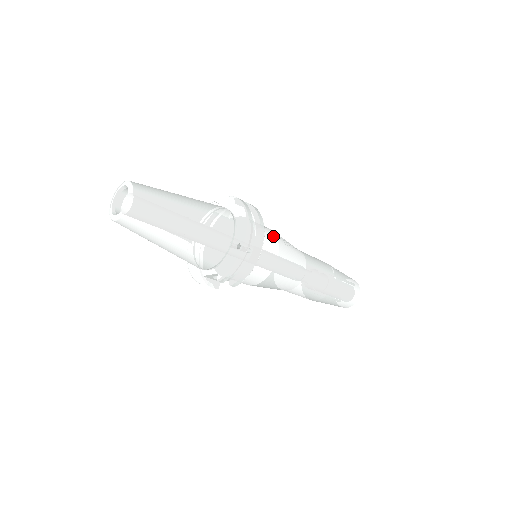
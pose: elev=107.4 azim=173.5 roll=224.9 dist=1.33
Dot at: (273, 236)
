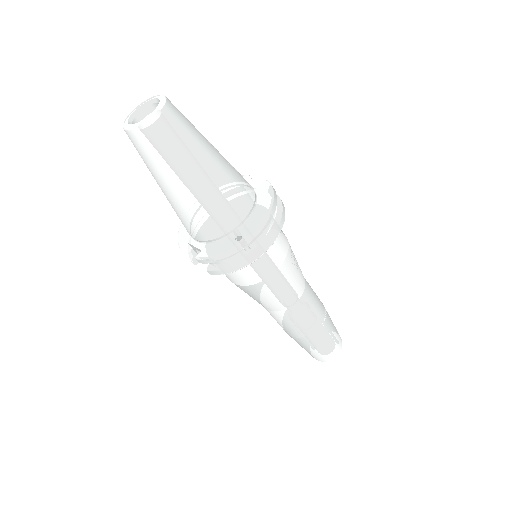
Dot at: (284, 248)
